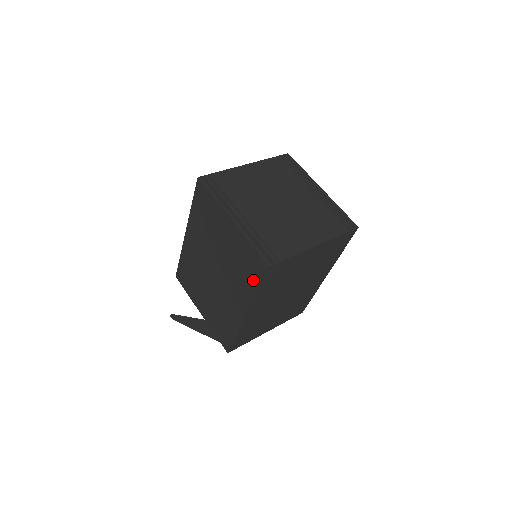
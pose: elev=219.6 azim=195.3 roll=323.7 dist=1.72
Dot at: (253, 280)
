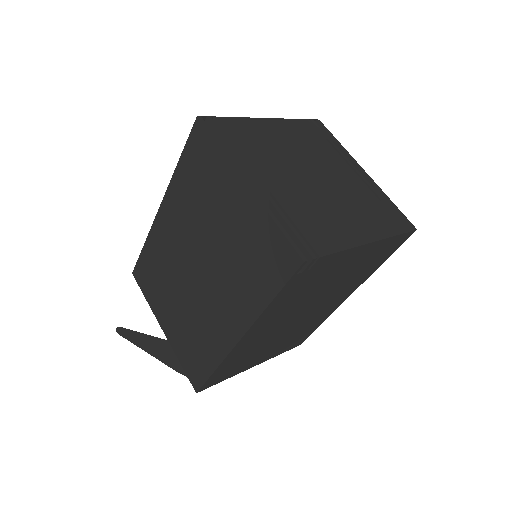
Dot at: (267, 283)
